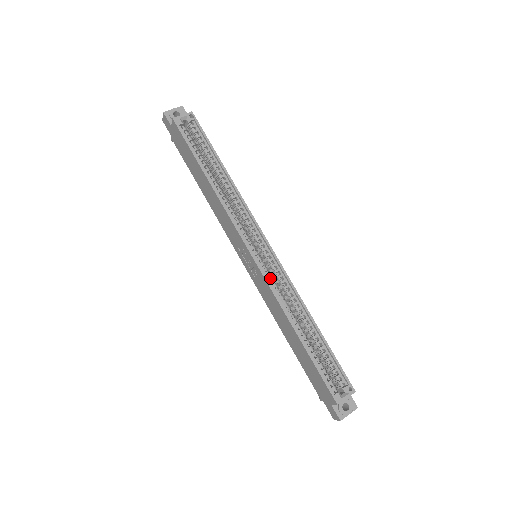
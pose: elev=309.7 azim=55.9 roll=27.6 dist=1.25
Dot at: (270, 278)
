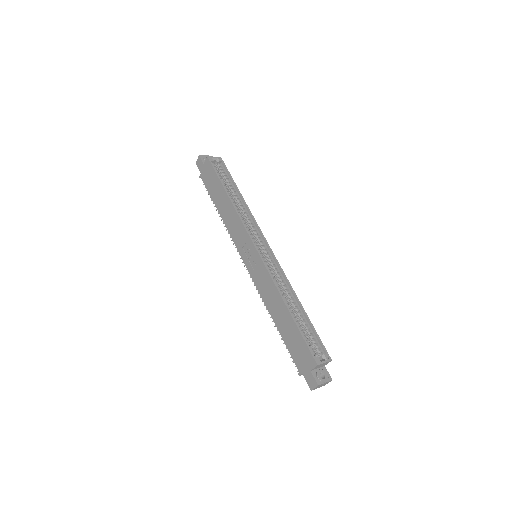
Dot at: (268, 267)
